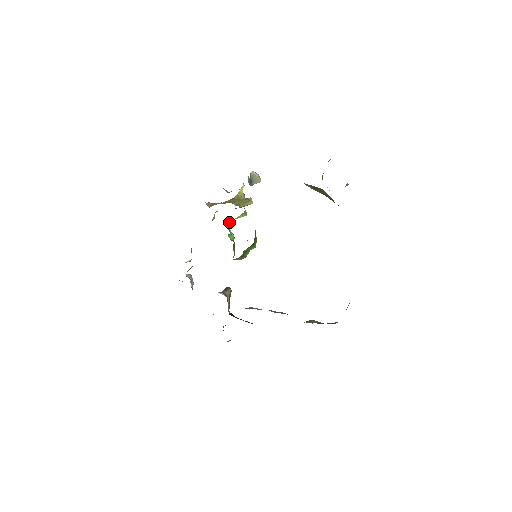
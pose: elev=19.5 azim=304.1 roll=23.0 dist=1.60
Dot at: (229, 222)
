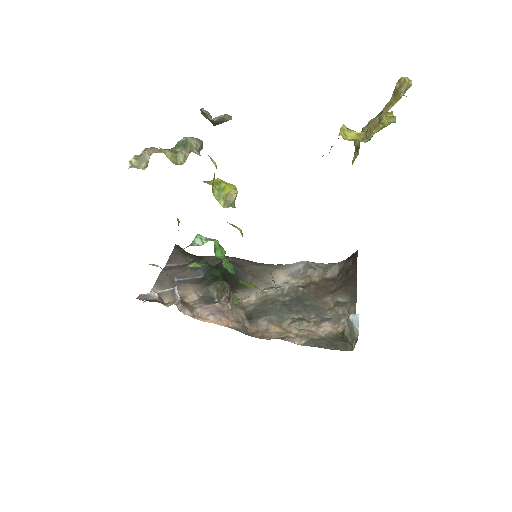
Dot at: occluded
